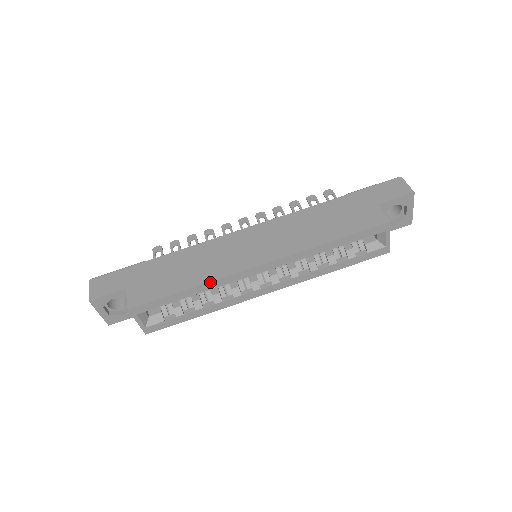
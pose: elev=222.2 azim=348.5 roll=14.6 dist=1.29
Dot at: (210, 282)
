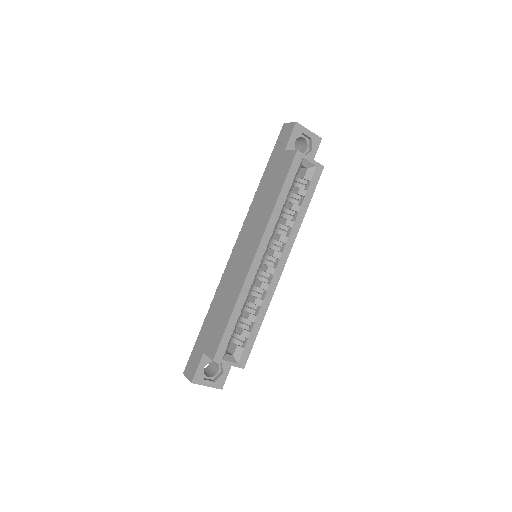
Dot at: (239, 295)
